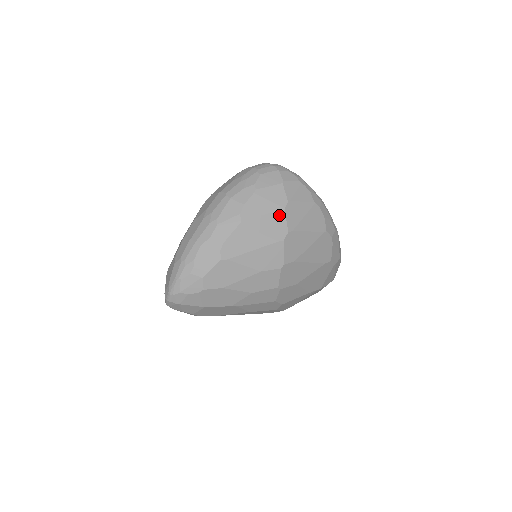
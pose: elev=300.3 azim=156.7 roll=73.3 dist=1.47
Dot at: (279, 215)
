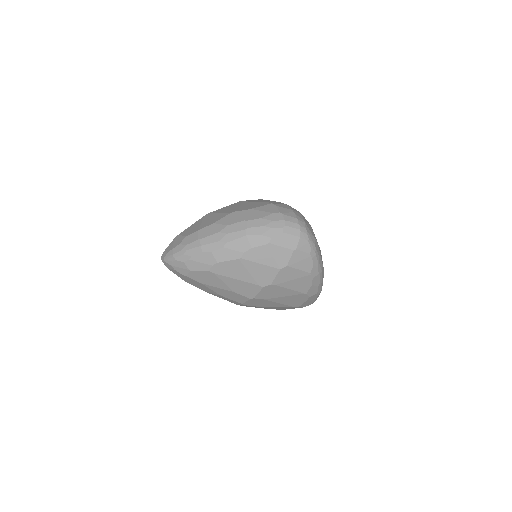
Dot at: (273, 271)
